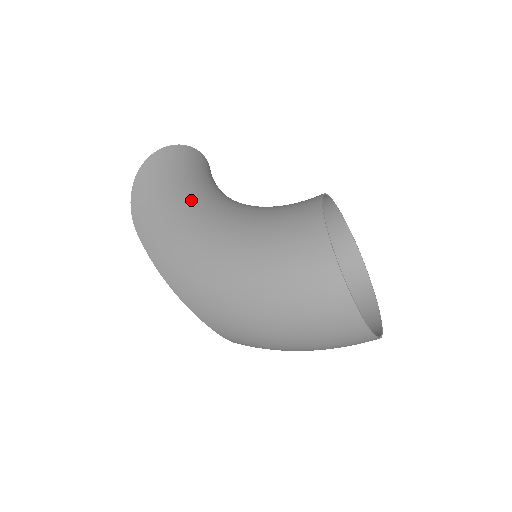
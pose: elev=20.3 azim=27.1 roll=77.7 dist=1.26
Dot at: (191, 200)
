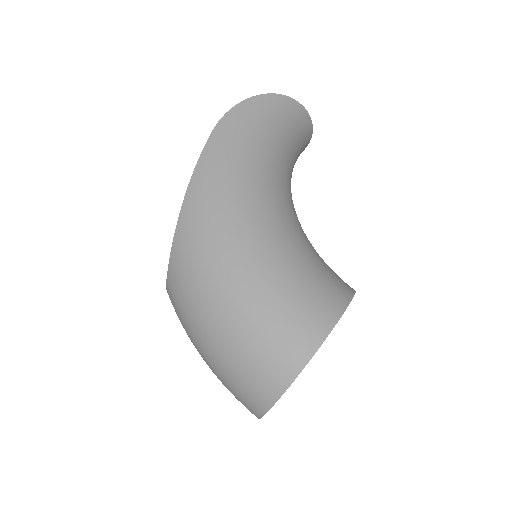
Dot at: (275, 166)
